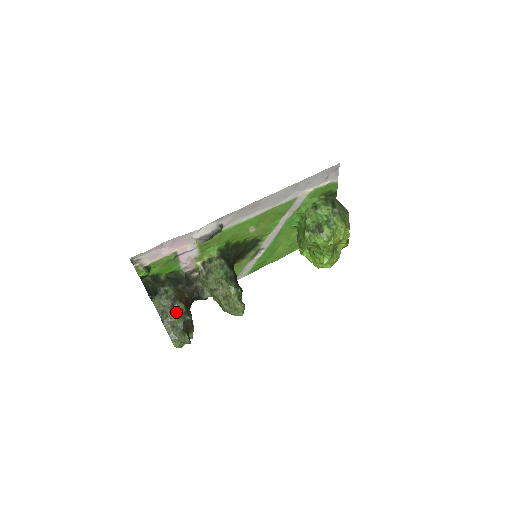
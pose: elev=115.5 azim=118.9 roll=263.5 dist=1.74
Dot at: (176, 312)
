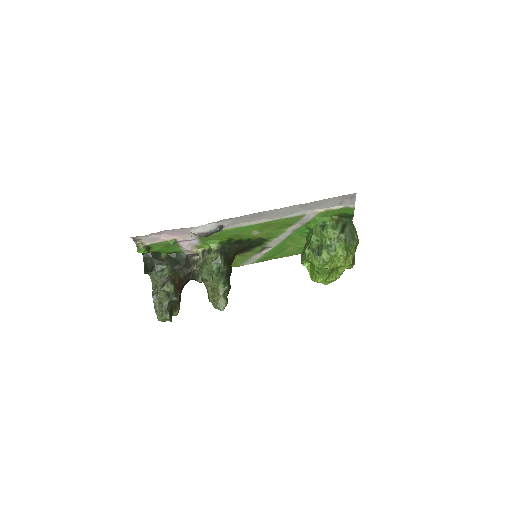
Dot at: (165, 291)
